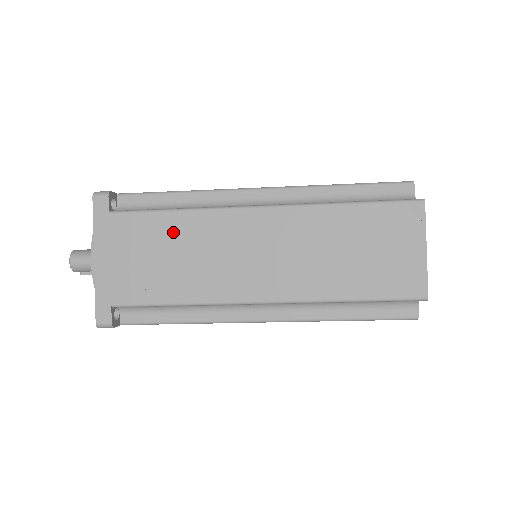
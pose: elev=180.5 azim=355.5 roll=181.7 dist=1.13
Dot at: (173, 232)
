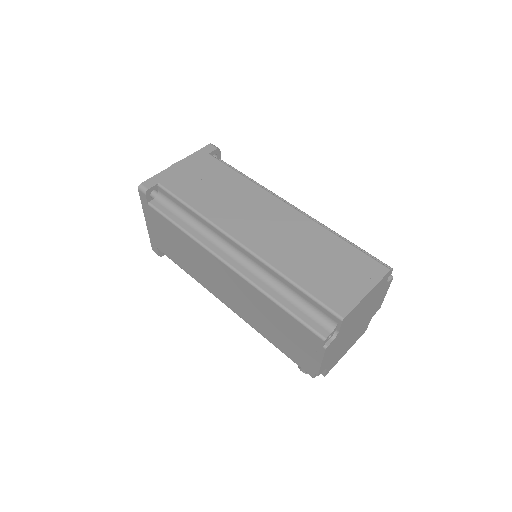
Dot at: (230, 181)
